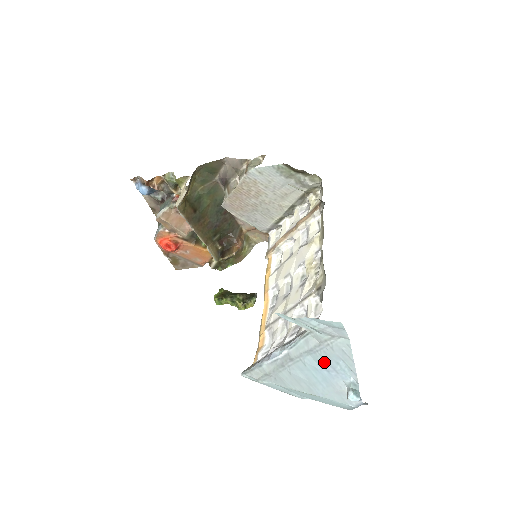
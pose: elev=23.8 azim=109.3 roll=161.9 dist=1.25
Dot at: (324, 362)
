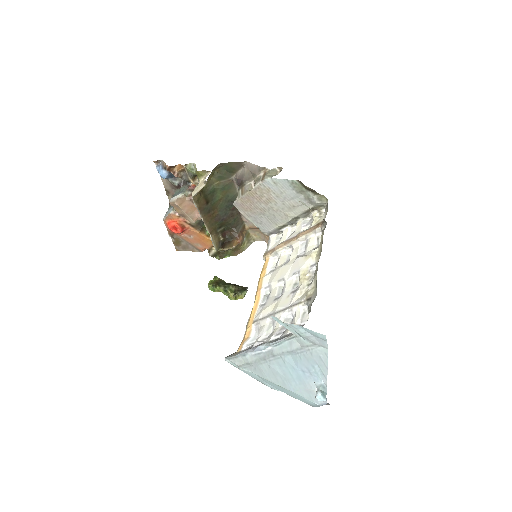
Dot at: (302, 363)
